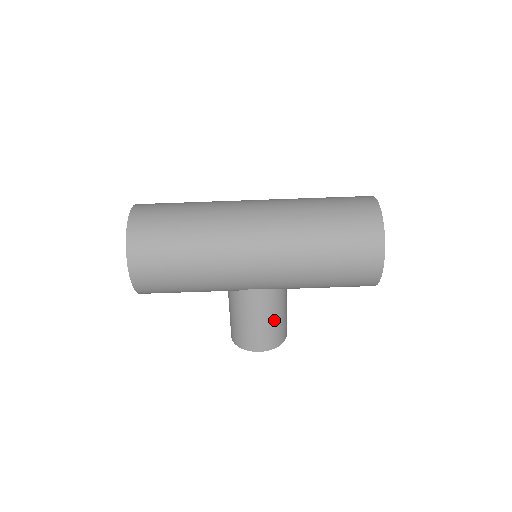
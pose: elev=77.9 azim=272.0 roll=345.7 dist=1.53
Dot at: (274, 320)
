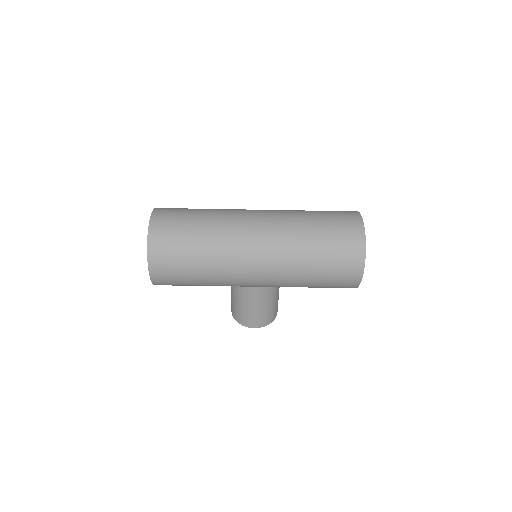
Dot at: (268, 307)
